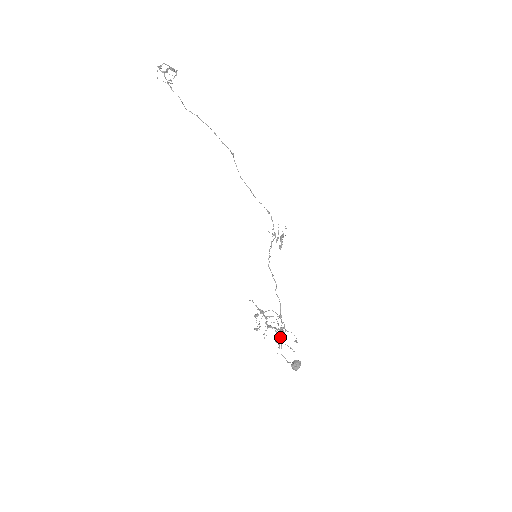
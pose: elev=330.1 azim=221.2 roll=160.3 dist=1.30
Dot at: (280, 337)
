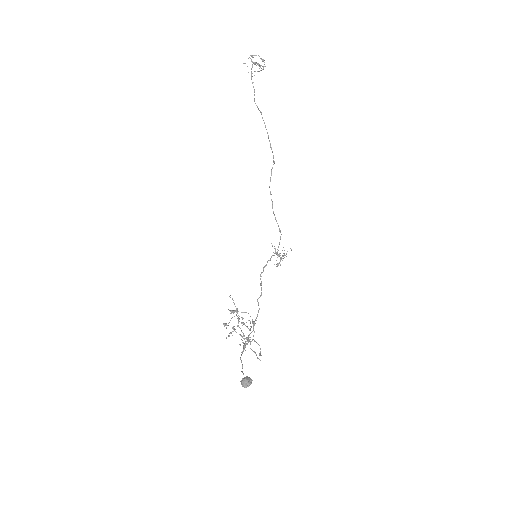
Dot at: occluded
